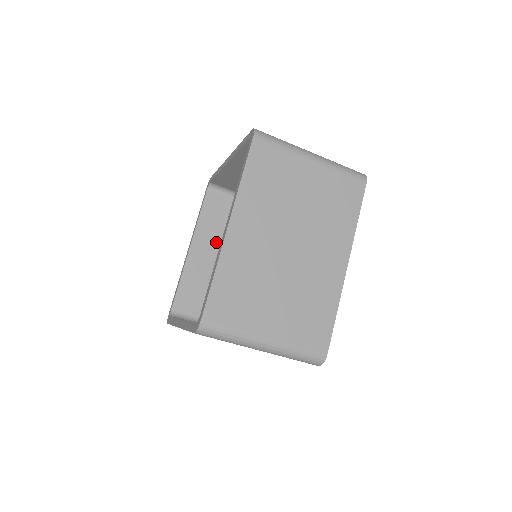
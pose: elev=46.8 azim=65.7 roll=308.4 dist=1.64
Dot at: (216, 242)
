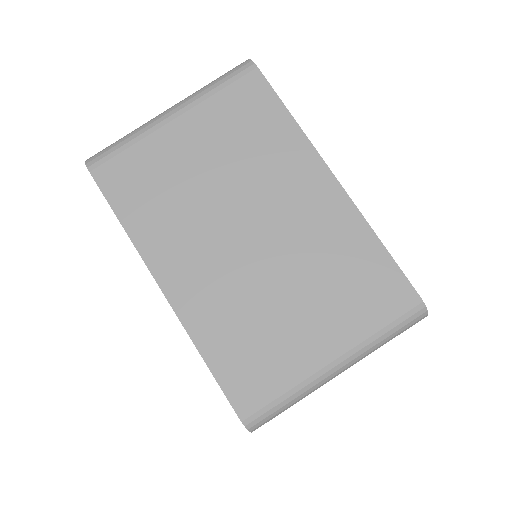
Dot at: occluded
